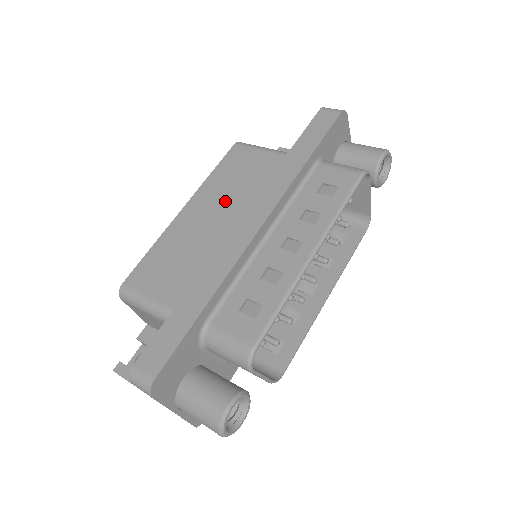
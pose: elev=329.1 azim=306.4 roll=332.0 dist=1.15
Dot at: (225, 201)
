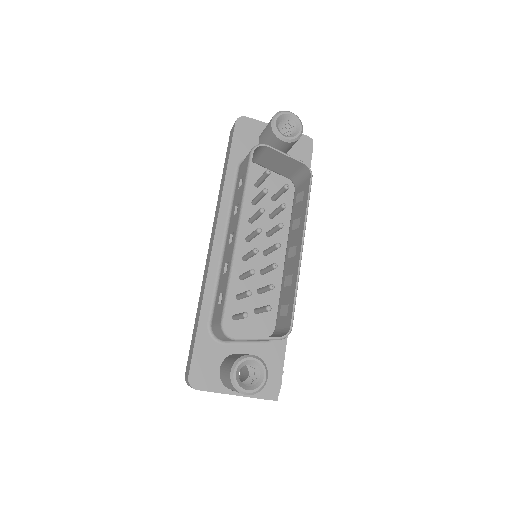
Dot at: occluded
